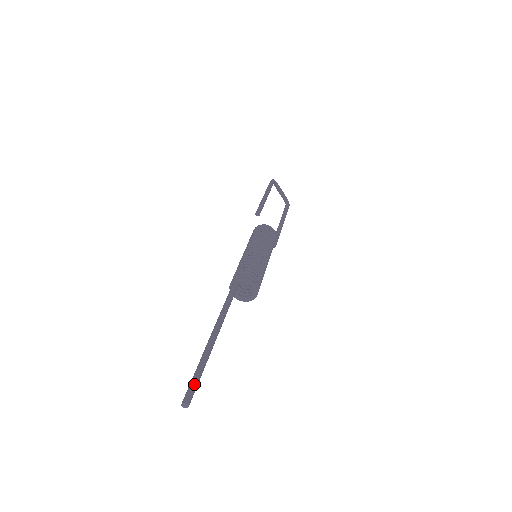
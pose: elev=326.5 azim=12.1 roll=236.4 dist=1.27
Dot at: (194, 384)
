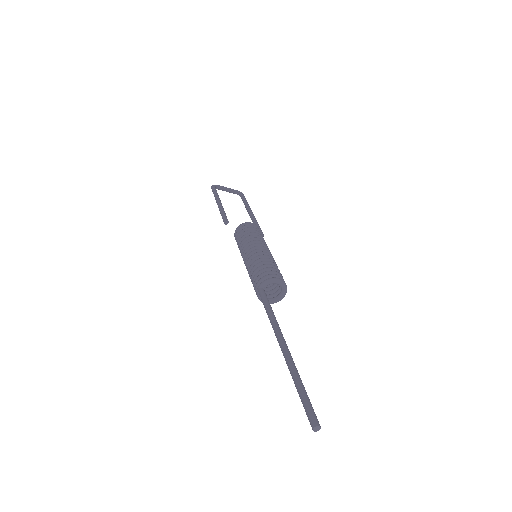
Dot at: (307, 404)
